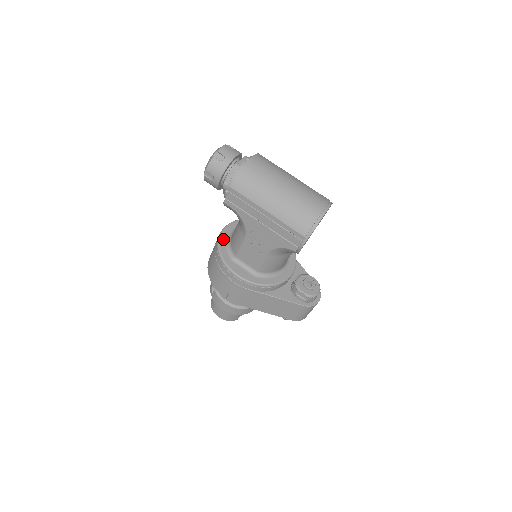
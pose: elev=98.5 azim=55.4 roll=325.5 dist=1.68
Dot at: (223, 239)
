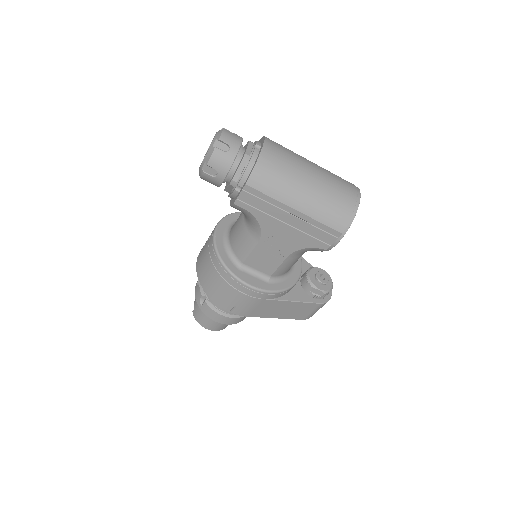
Dot at: (220, 244)
